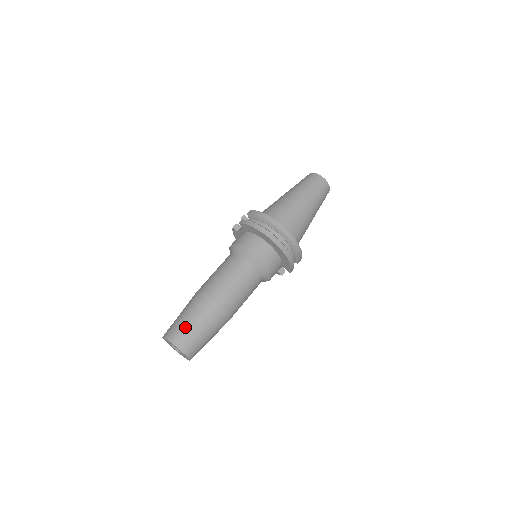
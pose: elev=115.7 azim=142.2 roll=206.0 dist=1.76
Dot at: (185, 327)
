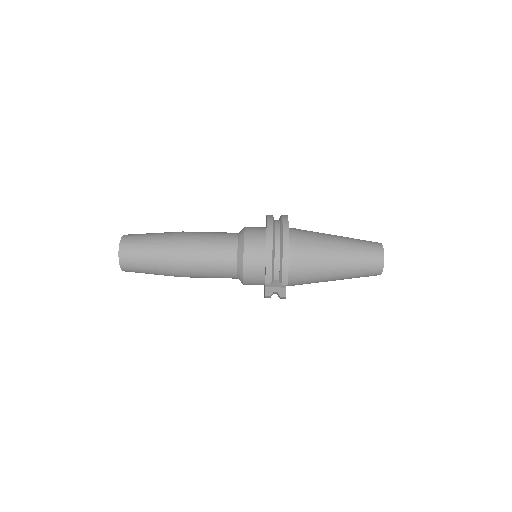
Dot at: (143, 234)
